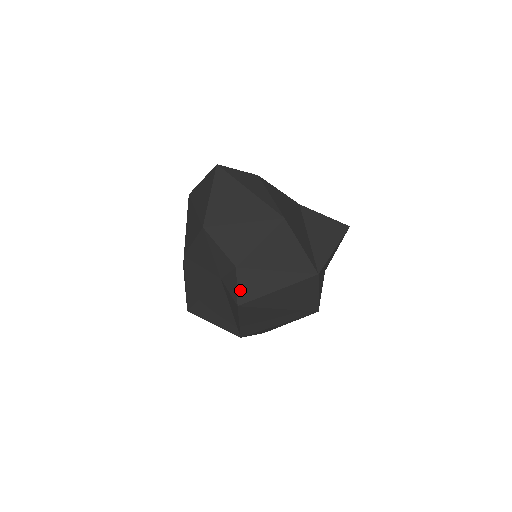
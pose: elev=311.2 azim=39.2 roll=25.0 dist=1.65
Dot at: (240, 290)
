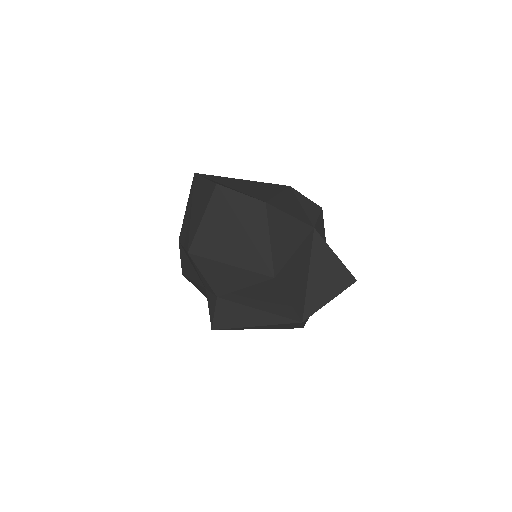
Dot at: (217, 317)
